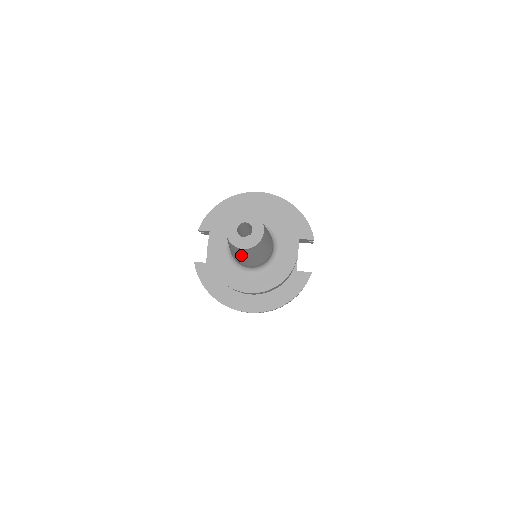
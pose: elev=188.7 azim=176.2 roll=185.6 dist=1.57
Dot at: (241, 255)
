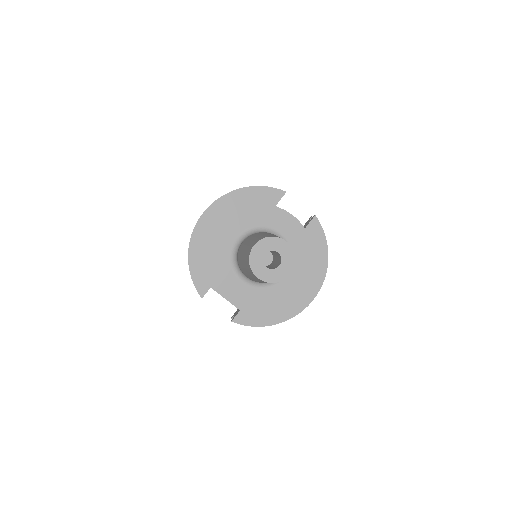
Dot at: occluded
